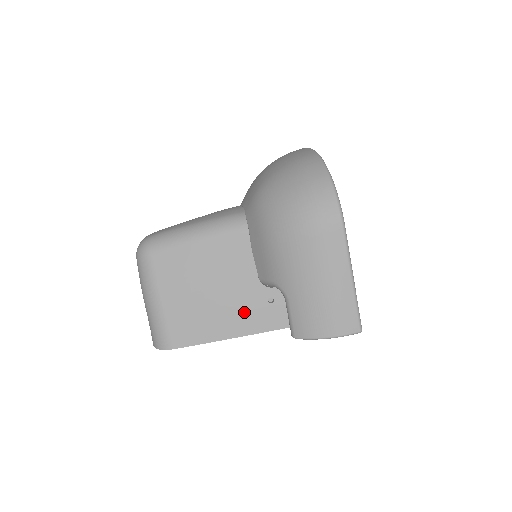
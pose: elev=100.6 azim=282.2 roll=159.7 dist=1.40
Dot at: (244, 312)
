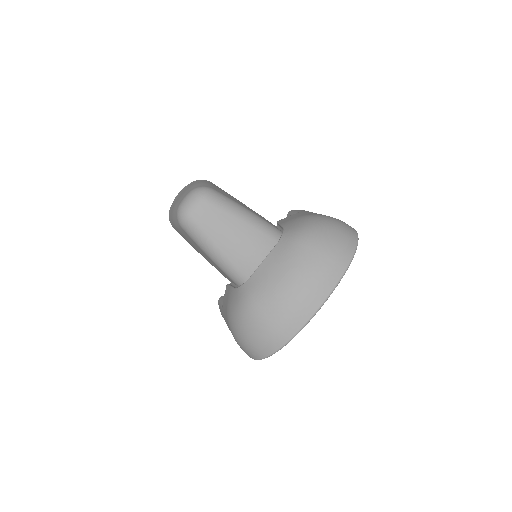
Dot at: occluded
